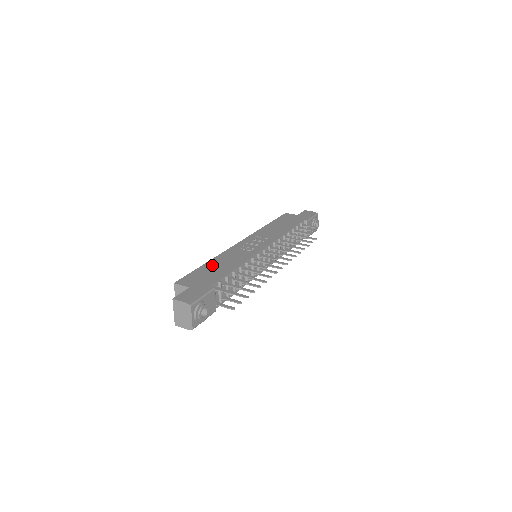
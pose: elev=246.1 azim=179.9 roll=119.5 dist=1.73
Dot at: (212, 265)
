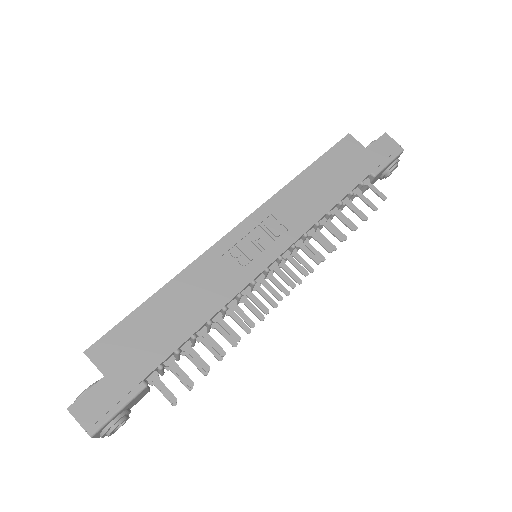
Dot at: (164, 305)
